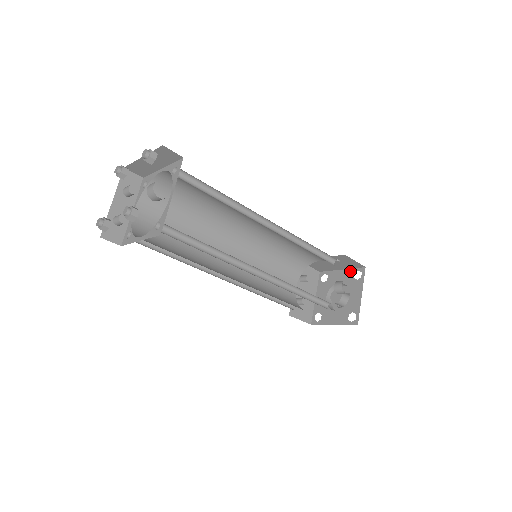
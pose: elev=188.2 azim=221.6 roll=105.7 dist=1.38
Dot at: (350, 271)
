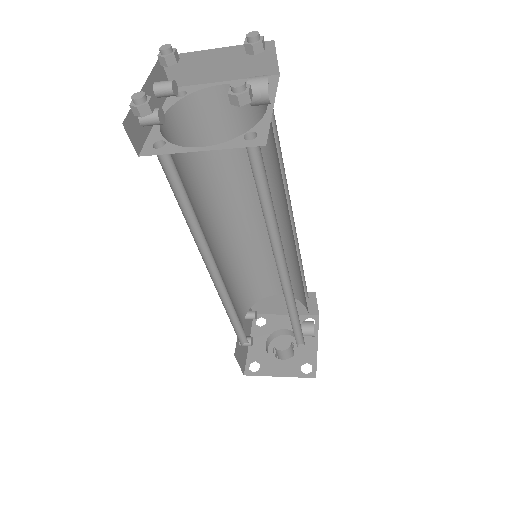
Dot at: occluded
